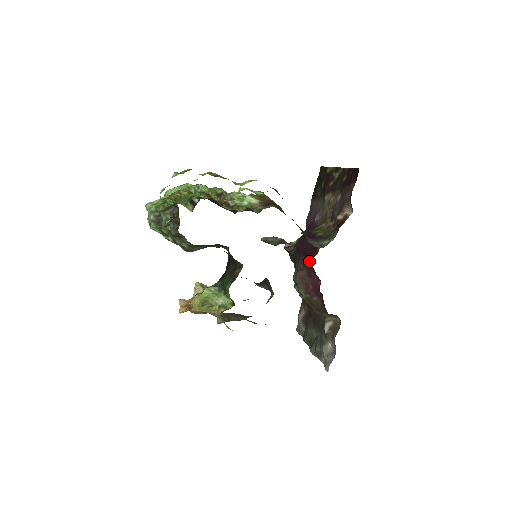
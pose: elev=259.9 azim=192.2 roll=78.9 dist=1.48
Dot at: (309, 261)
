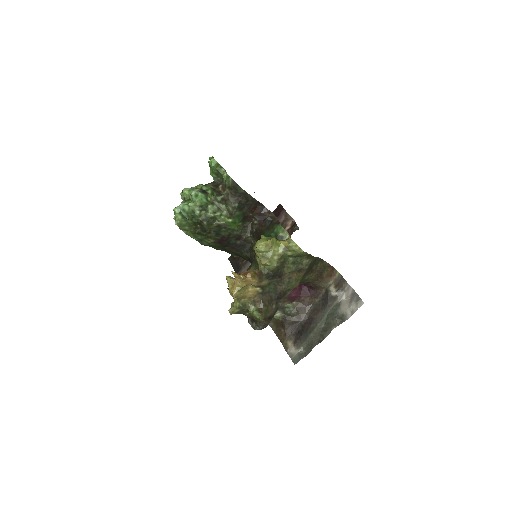
Dot at: occluded
